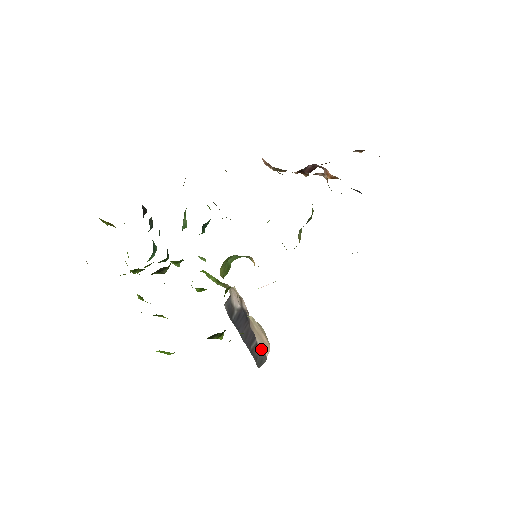
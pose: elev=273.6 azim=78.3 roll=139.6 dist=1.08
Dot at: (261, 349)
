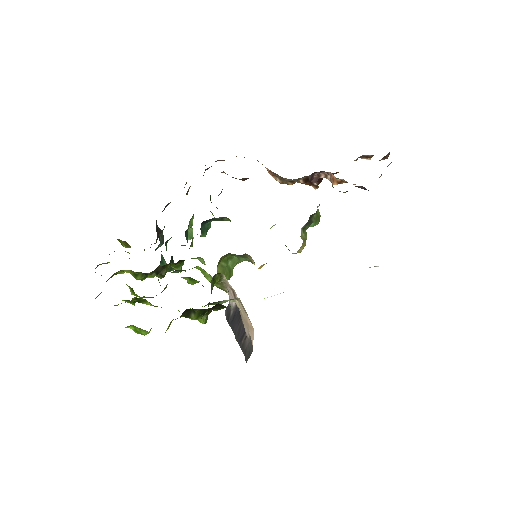
Dot at: (249, 340)
